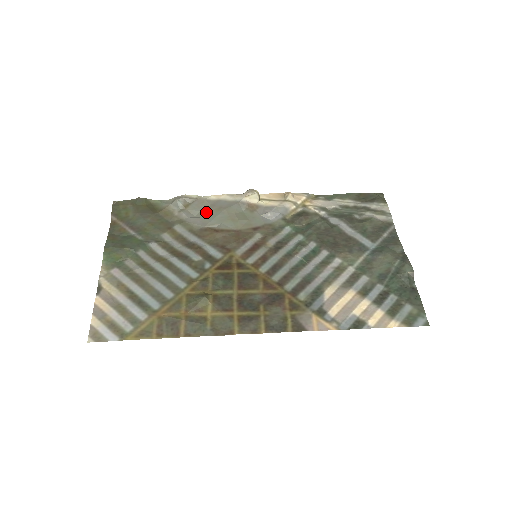
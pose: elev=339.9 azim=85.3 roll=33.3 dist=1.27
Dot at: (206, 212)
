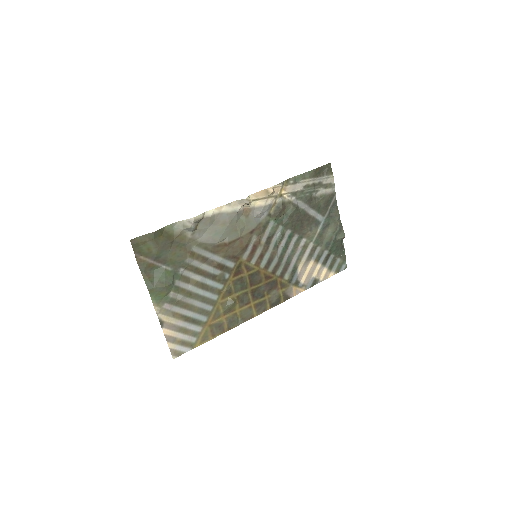
Dot at: (214, 229)
